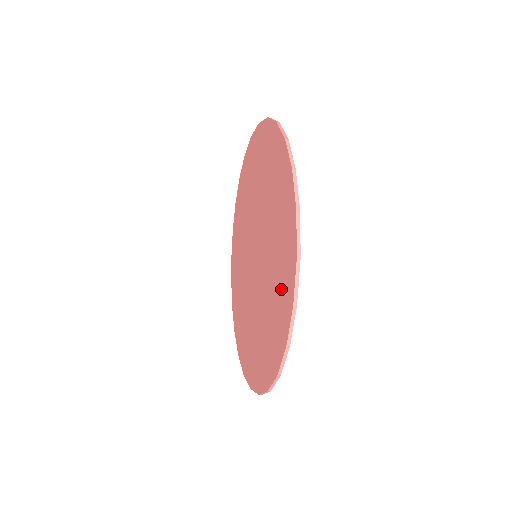
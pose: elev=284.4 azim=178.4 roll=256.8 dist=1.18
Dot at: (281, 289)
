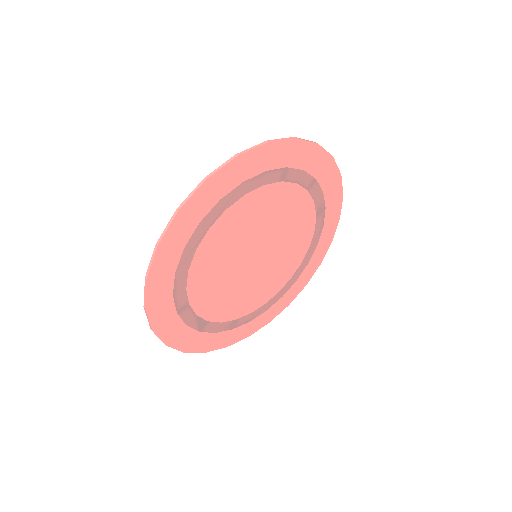
Dot at: (176, 270)
